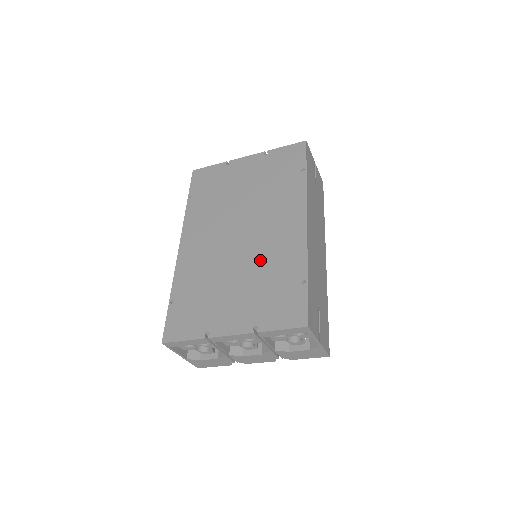
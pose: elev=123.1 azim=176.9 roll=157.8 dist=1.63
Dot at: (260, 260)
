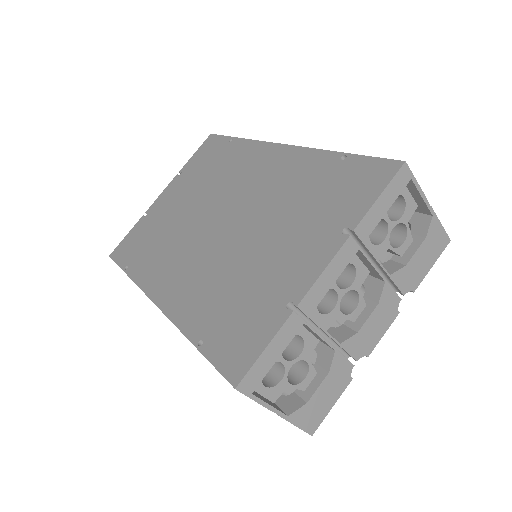
Dot at: (270, 203)
